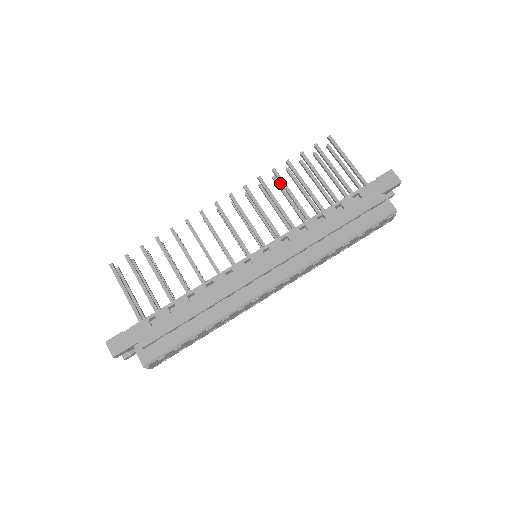
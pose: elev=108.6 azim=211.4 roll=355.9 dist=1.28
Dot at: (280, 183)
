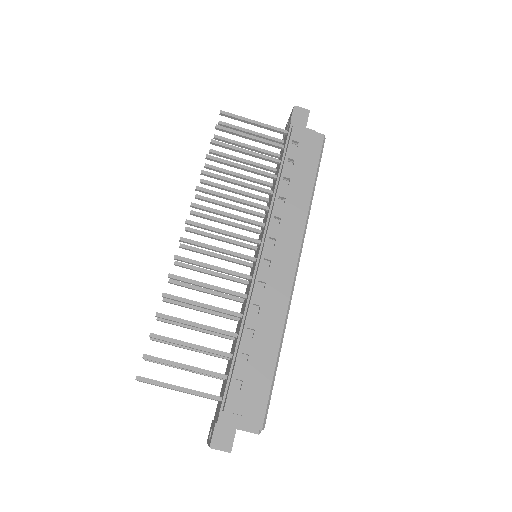
Dot at: (211, 182)
